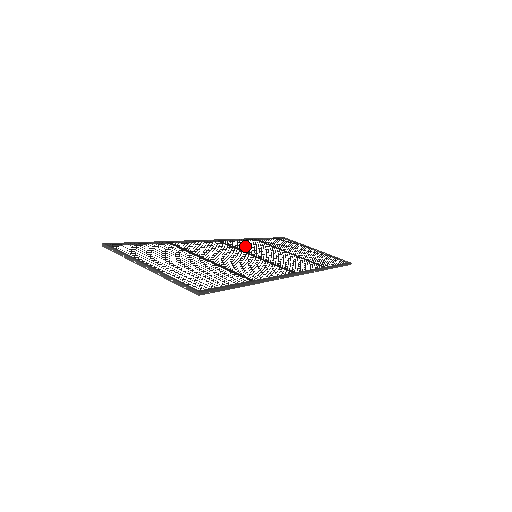
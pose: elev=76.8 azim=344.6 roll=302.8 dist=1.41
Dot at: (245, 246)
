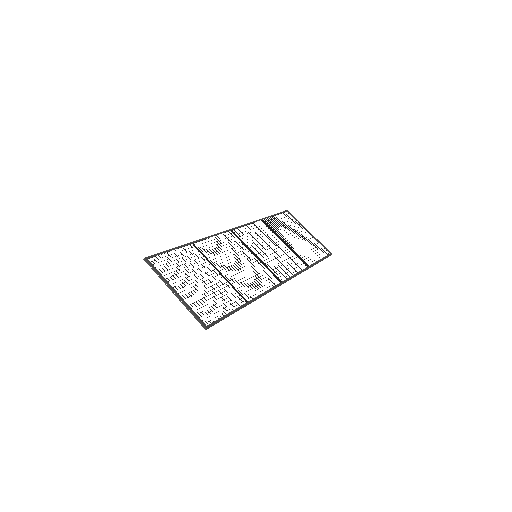
Dot at: occluded
